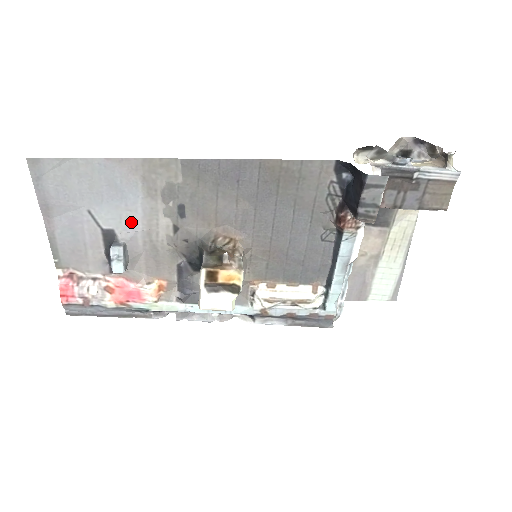
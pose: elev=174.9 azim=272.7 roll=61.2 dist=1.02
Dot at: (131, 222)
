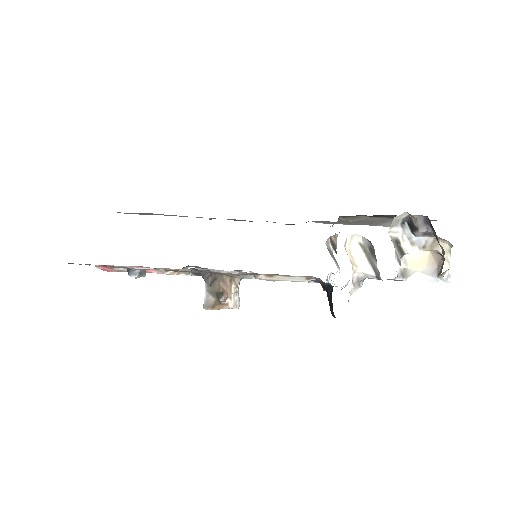
Dot at: occluded
